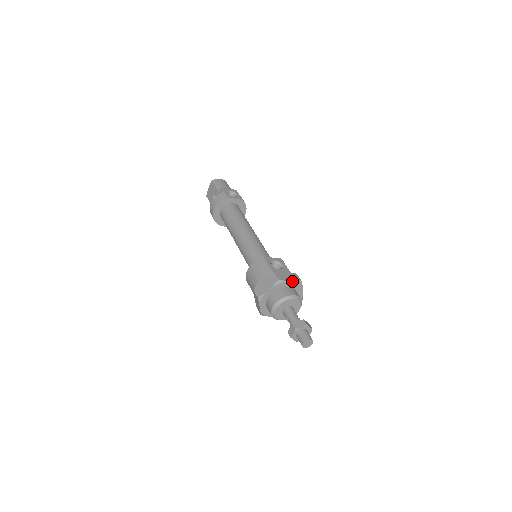
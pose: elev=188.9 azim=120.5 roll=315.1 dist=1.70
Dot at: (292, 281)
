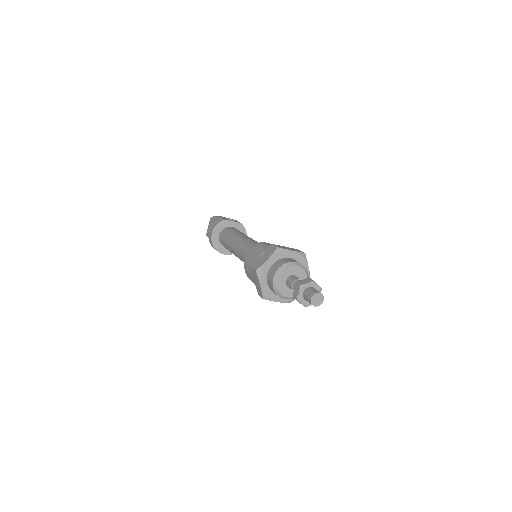
Dot at: (293, 250)
